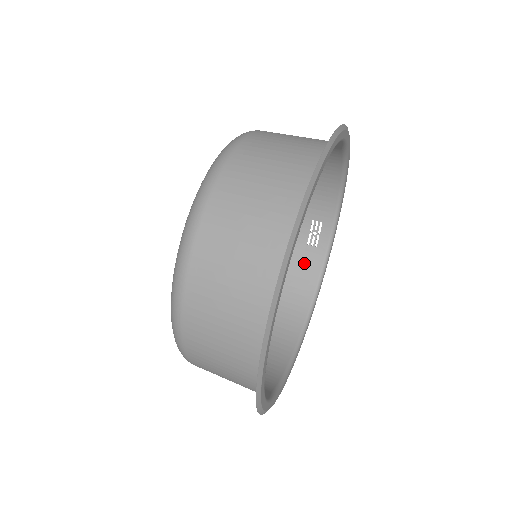
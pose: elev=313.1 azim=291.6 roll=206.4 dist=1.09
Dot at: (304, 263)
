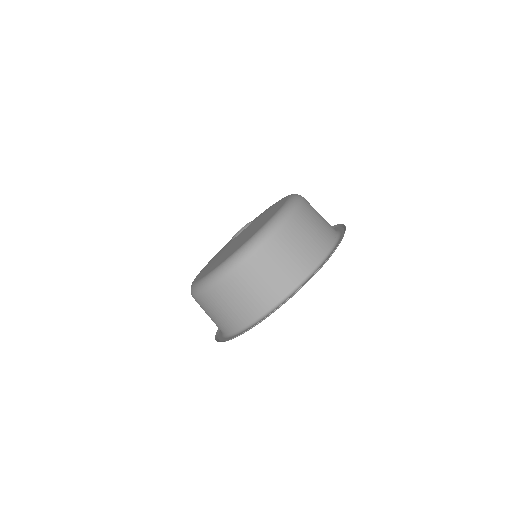
Dot at: occluded
